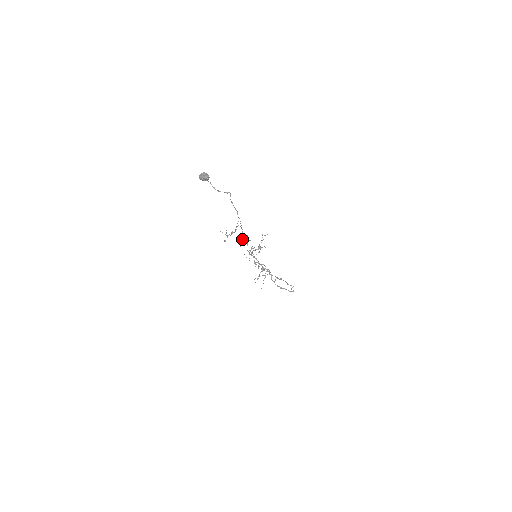
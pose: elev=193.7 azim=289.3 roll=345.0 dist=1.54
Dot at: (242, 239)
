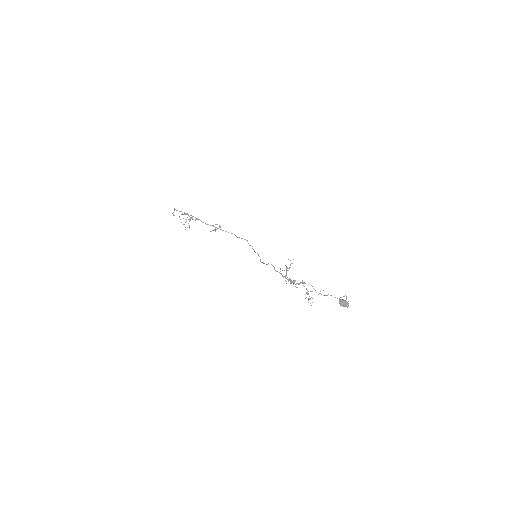
Dot at: occluded
